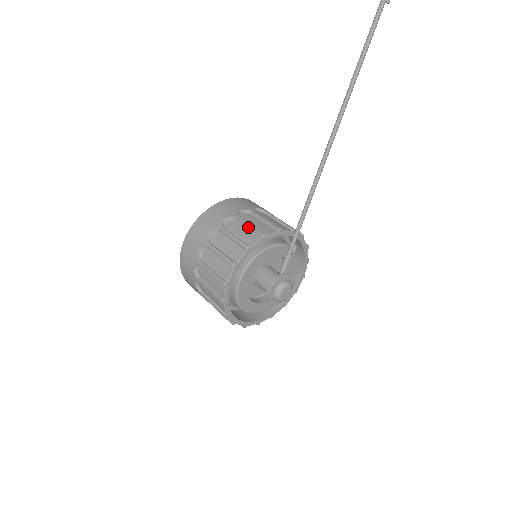
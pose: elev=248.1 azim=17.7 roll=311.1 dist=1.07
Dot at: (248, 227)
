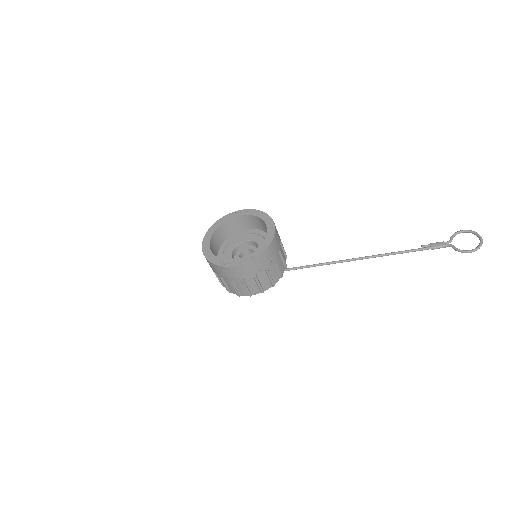
Dot at: (278, 270)
